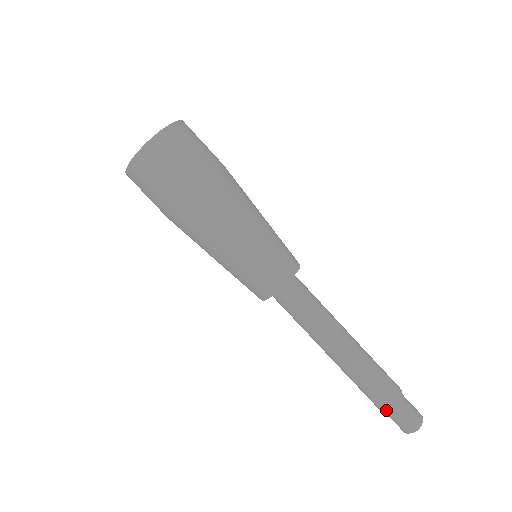
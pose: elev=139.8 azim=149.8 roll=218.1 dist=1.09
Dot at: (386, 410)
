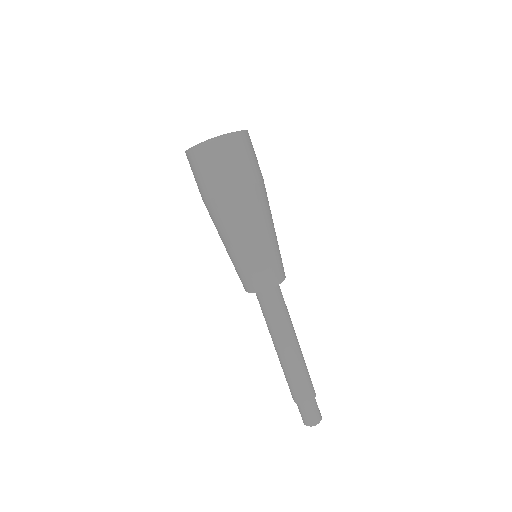
Dot at: (298, 404)
